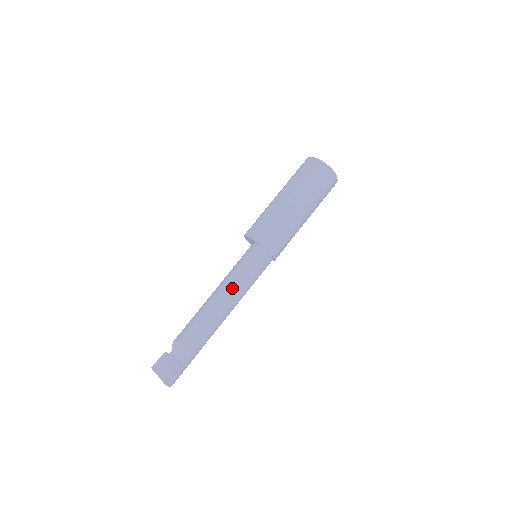
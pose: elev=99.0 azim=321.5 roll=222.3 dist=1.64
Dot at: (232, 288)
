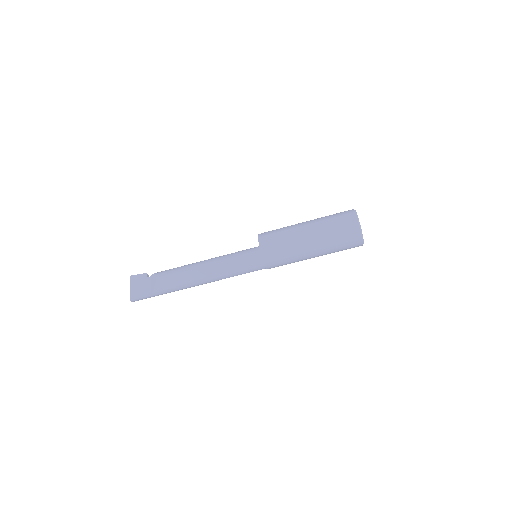
Dot at: (219, 270)
